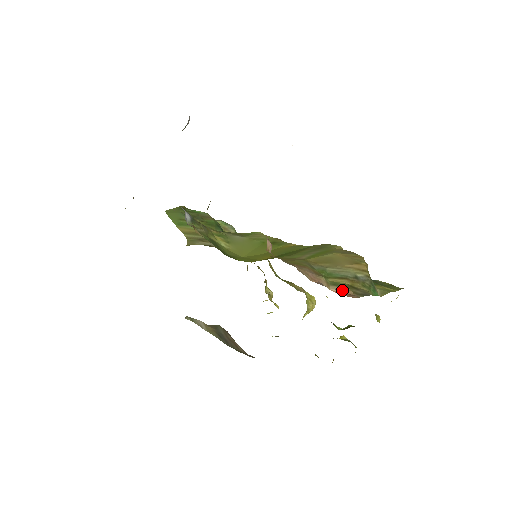
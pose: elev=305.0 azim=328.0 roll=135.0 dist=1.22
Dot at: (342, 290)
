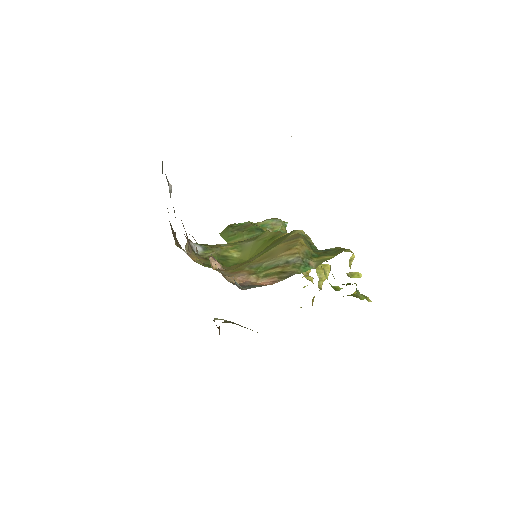
Dot at: (269, 279)
